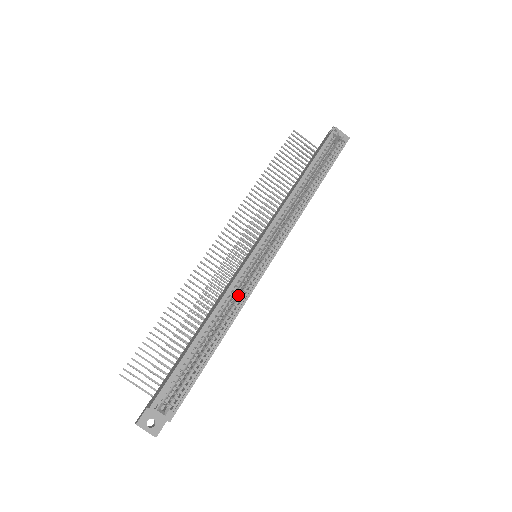
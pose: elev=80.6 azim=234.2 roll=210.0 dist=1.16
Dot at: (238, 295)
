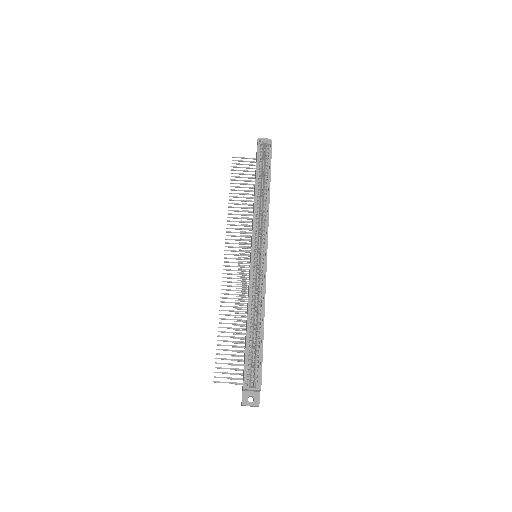
Dot at: (258, 288)
